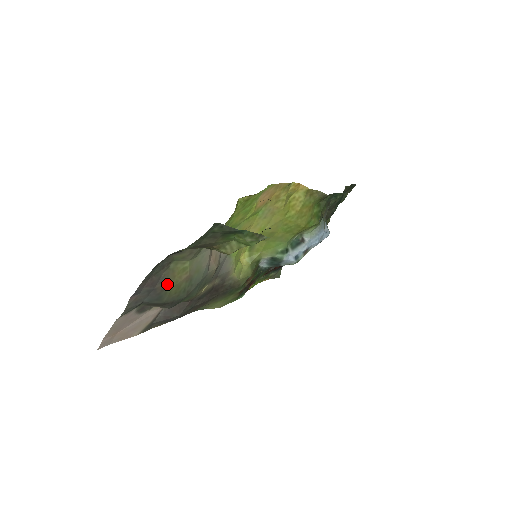
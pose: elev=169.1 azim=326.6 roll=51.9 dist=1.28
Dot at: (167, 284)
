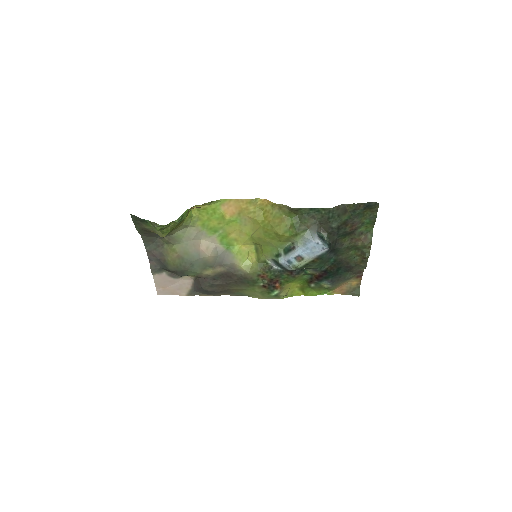
Dot at: (166, 258)
